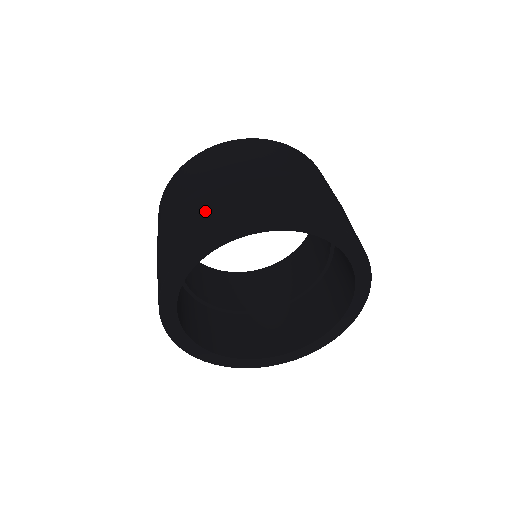
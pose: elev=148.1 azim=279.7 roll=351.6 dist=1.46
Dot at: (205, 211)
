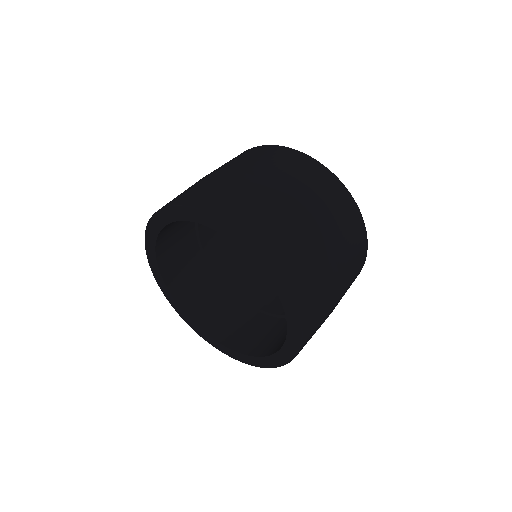
Dot at: (210, 189)
